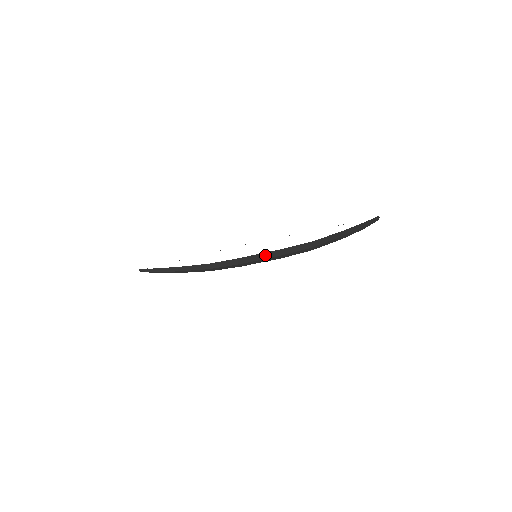
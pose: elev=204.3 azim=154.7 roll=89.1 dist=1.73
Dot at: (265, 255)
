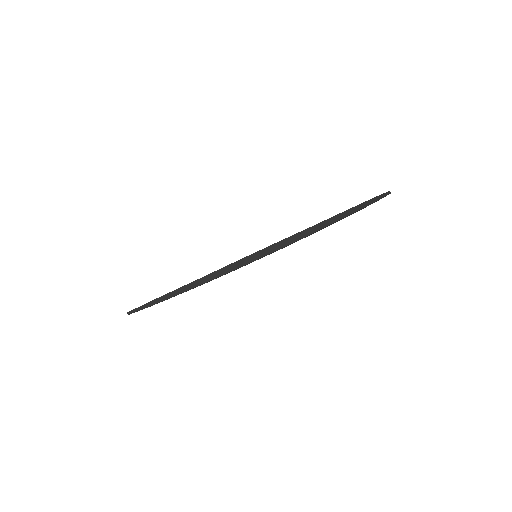
Dot at: (265, 251)
